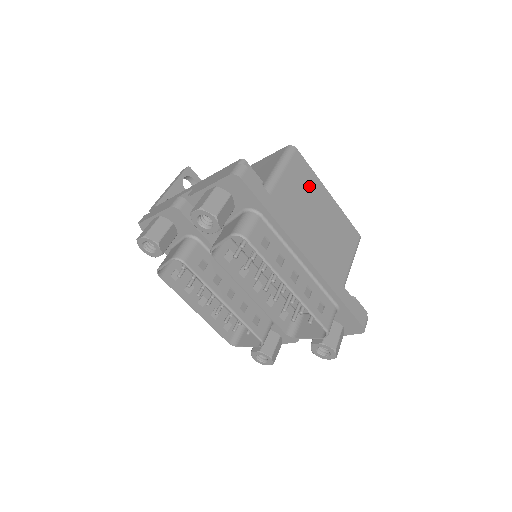
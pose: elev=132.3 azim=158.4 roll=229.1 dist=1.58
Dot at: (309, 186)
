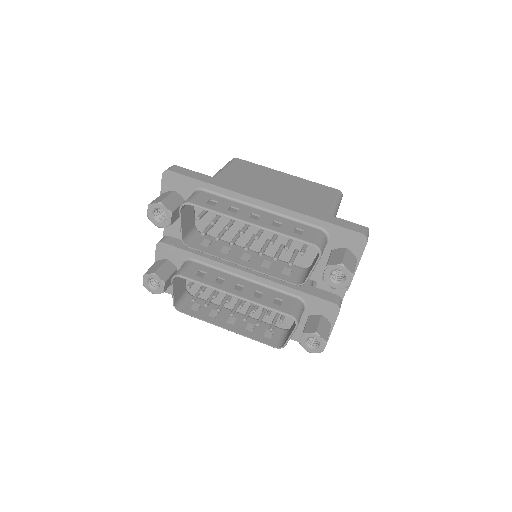
Dot at: (258, 173)
